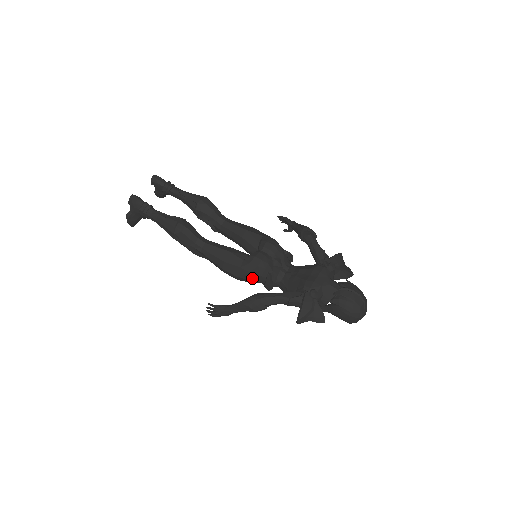
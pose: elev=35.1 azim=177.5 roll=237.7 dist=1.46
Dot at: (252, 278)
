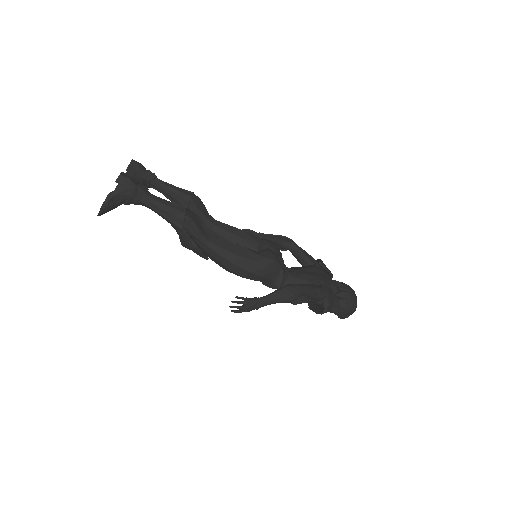
Dot at: (265, 274)
